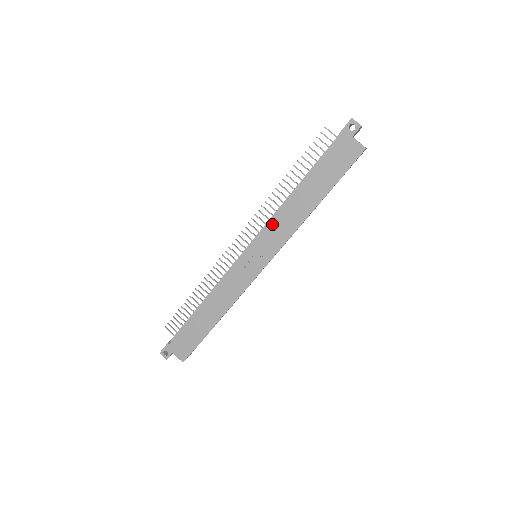
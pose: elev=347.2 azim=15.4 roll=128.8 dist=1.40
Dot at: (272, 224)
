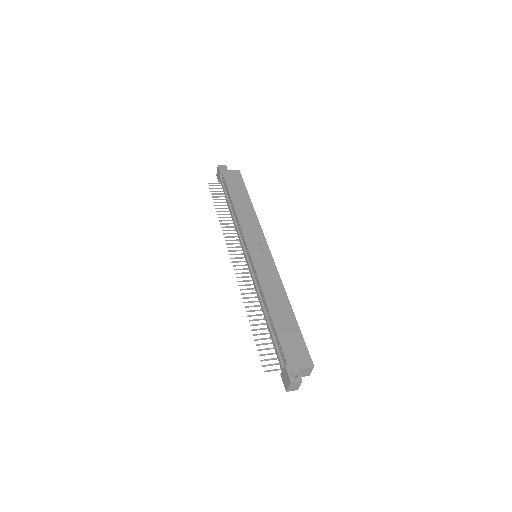
Dot at: (243, 226)
